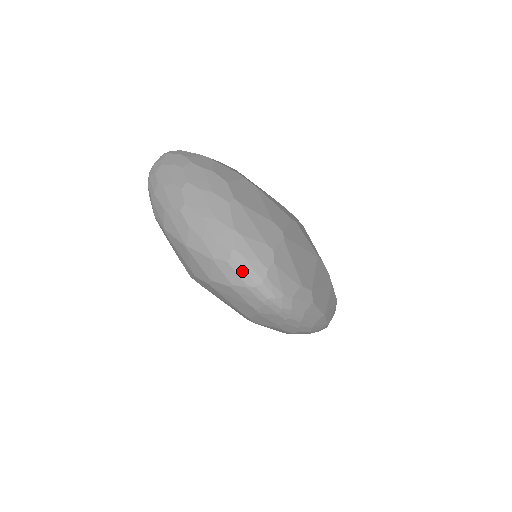
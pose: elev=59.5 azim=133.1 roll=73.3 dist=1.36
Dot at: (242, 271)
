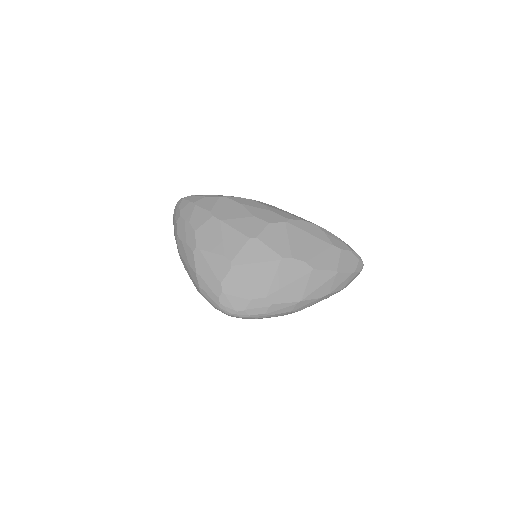
Dot at: (208, 300)
